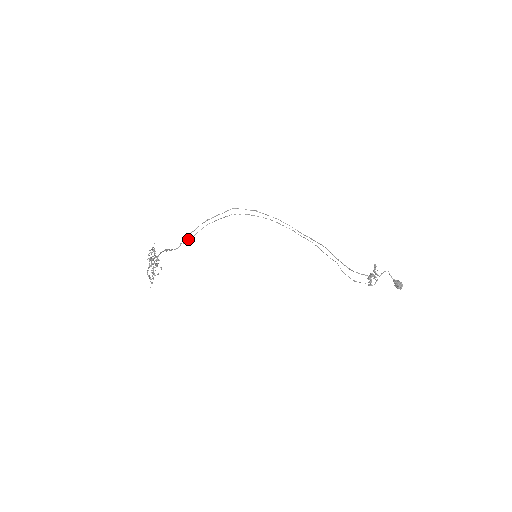
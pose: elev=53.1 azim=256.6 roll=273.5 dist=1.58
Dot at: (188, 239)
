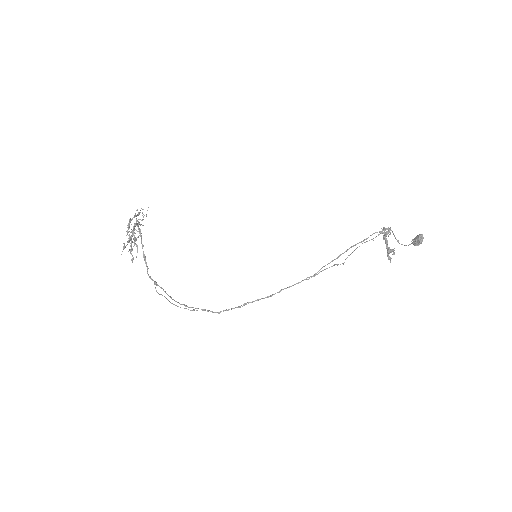
Dot at: (162, 295)
